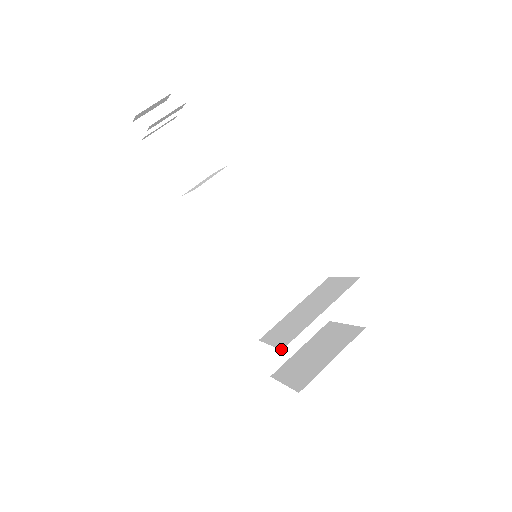
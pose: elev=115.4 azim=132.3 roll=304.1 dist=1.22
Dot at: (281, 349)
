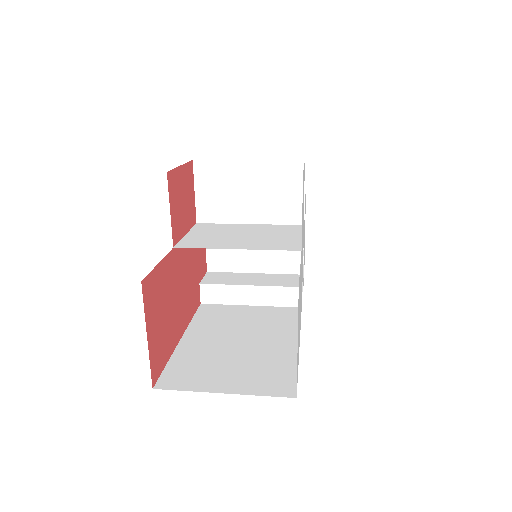
Dot at: (168, 174)
